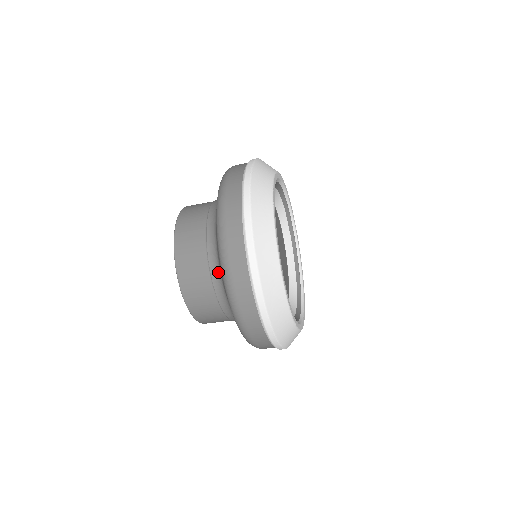
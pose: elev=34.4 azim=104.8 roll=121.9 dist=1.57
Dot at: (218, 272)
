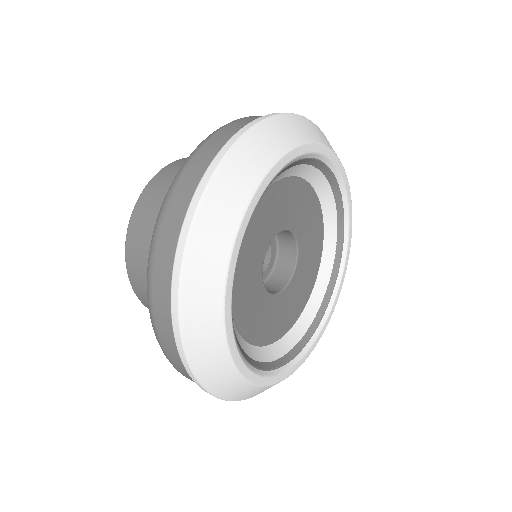
Dot at: occluded
